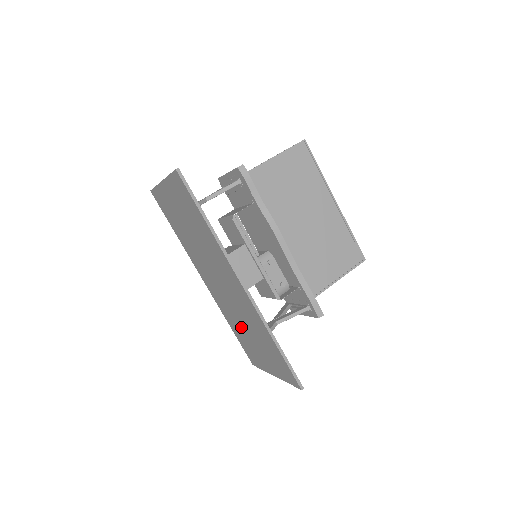
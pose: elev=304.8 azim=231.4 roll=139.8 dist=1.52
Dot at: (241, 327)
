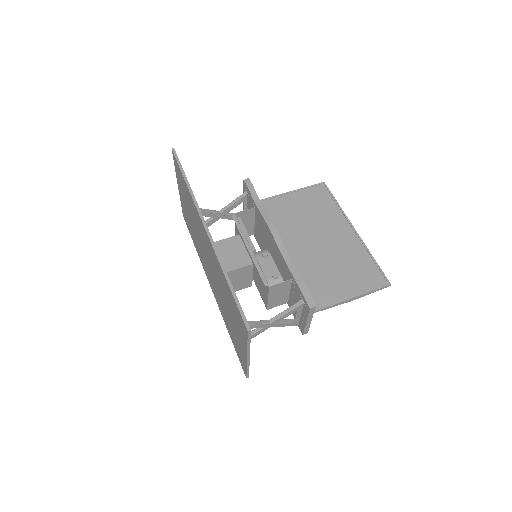
Dot at: (226, 311)
